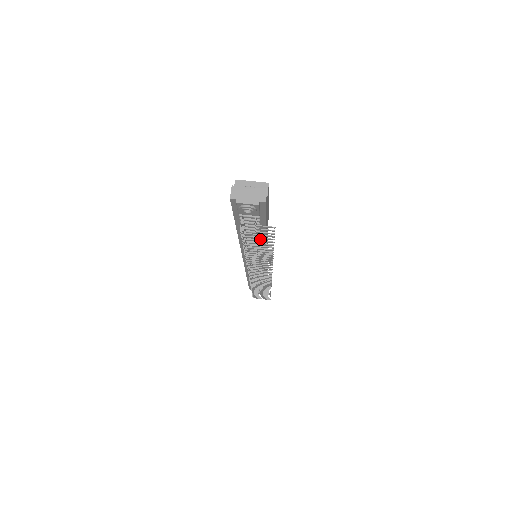
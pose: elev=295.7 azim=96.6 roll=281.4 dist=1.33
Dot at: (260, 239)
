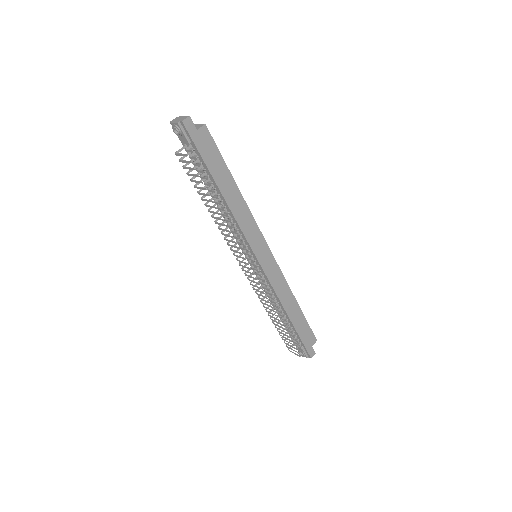
Dot at: (222, 200)
